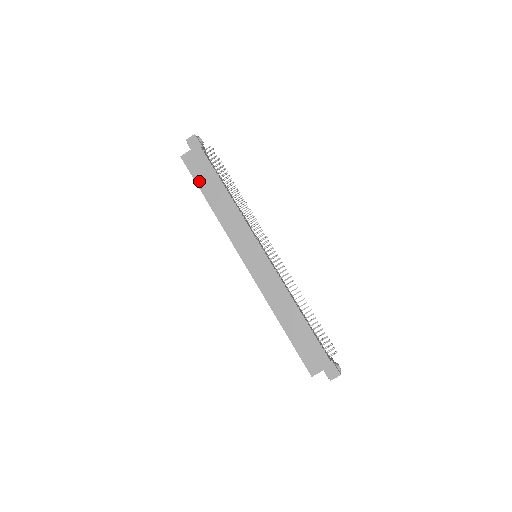
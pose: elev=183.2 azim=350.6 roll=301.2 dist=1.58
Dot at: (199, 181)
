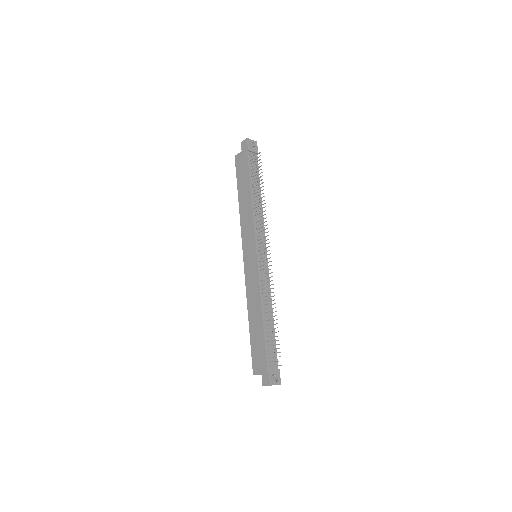
Dot at: (239, 180)
